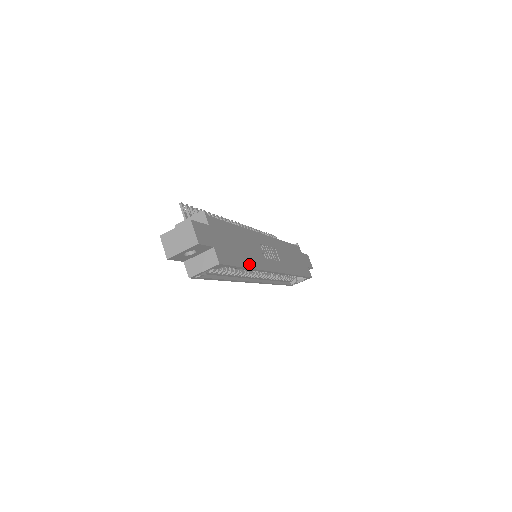
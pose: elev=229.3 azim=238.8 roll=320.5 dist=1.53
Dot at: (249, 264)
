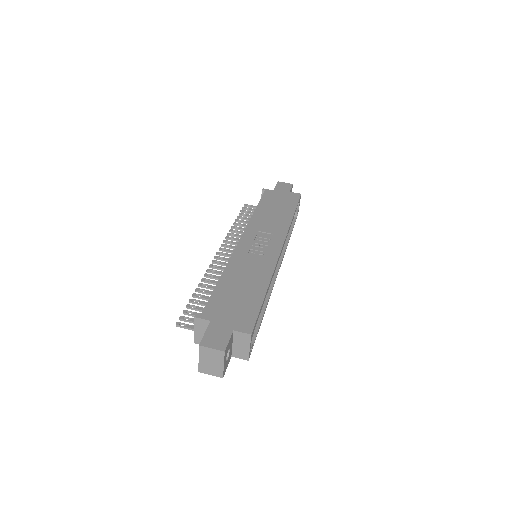
Dot at: (263, 287)
